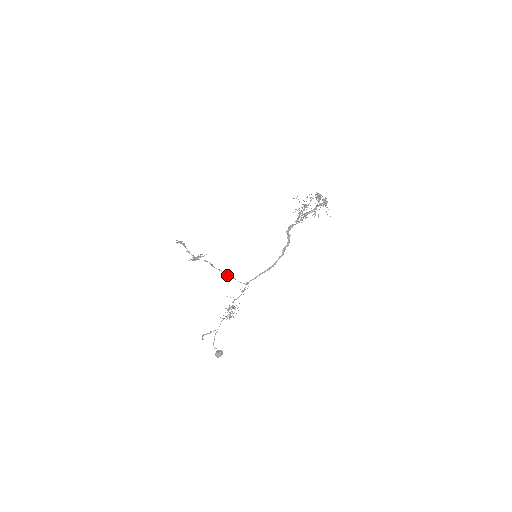
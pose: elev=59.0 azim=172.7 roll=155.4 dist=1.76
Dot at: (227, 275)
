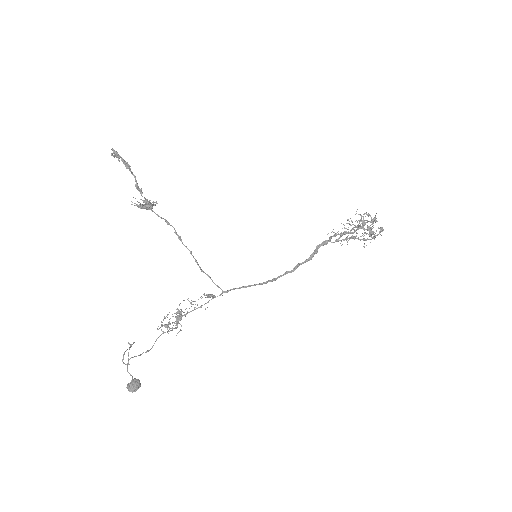
Dot at: (198, 264)
